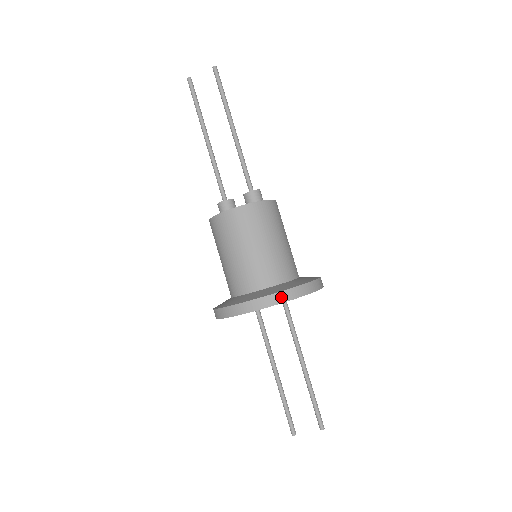
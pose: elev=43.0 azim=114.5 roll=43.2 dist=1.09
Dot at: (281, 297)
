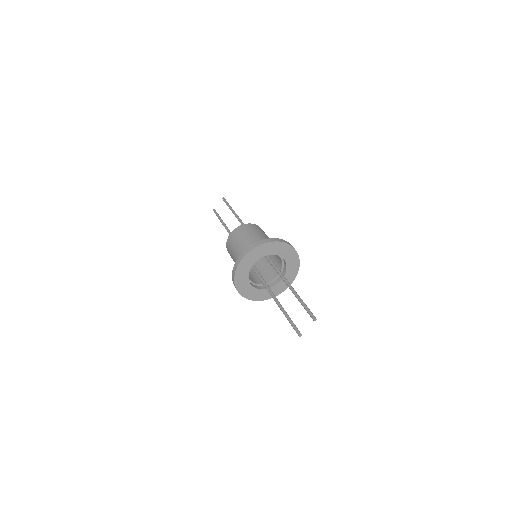
Dot at: (256, 244)
